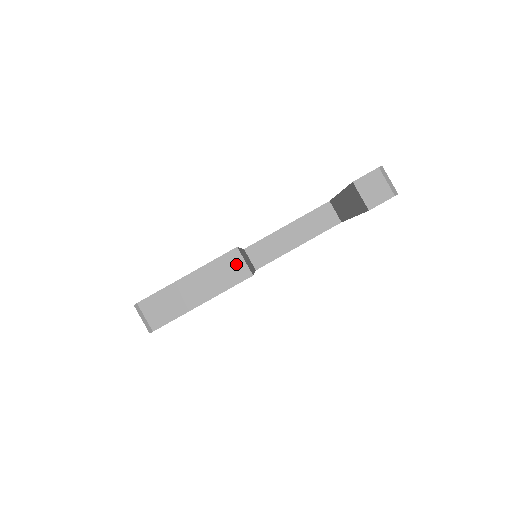
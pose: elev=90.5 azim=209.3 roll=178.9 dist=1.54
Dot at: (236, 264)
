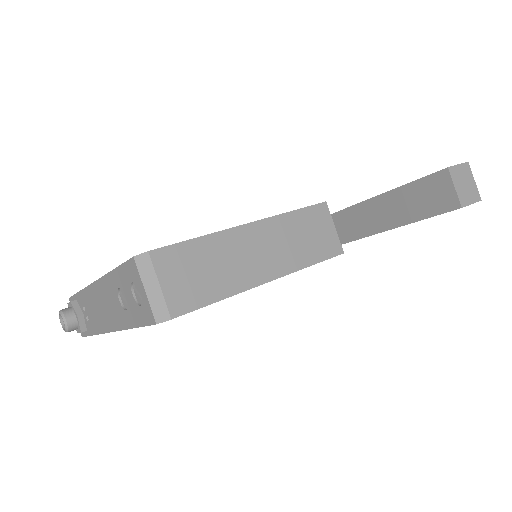
Dot at: (323, 228)
